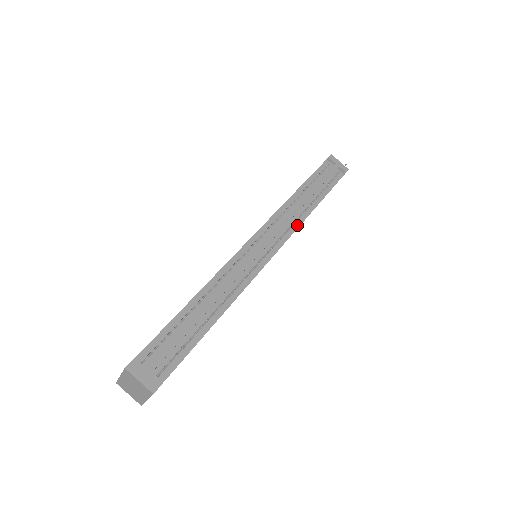
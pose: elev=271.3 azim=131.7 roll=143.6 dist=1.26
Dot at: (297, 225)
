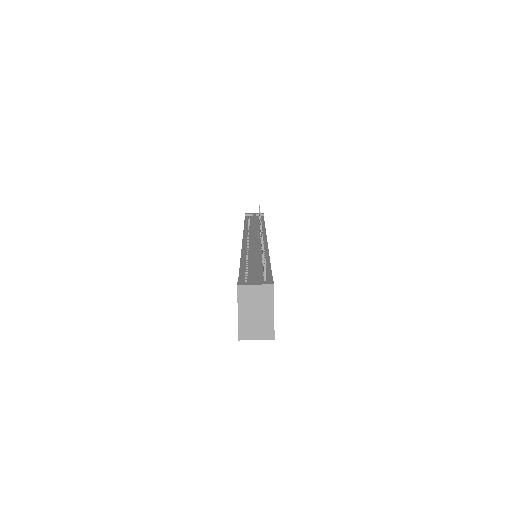
Dot at: (264, 231)
